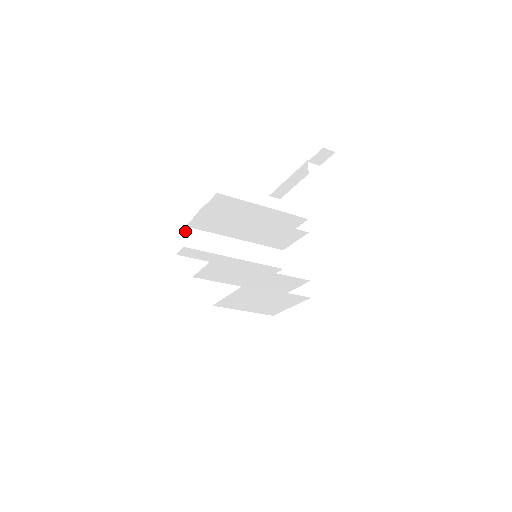
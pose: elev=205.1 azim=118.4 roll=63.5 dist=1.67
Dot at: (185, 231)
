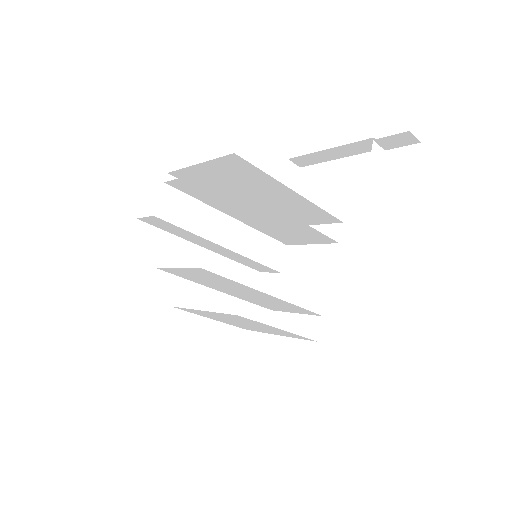
Dot at: (161, 190)
